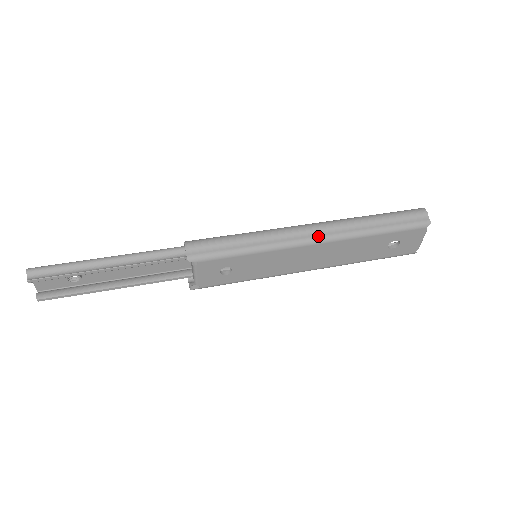
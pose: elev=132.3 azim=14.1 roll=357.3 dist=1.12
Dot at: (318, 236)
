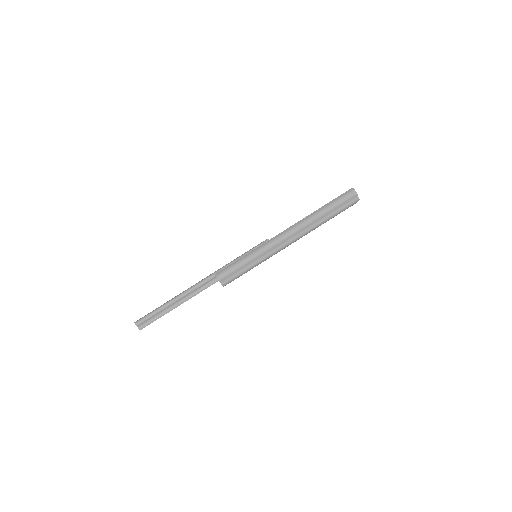
Dot at: (293, 240)
